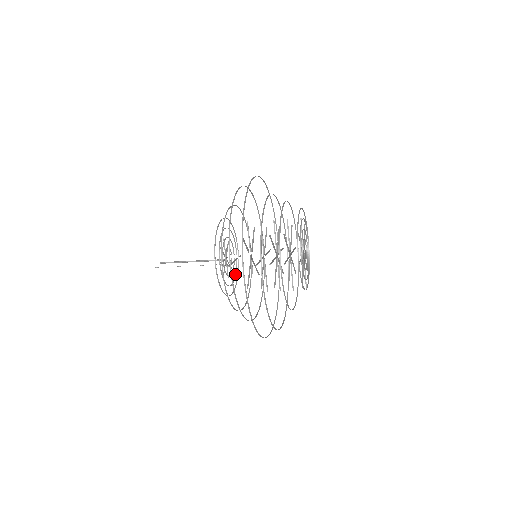
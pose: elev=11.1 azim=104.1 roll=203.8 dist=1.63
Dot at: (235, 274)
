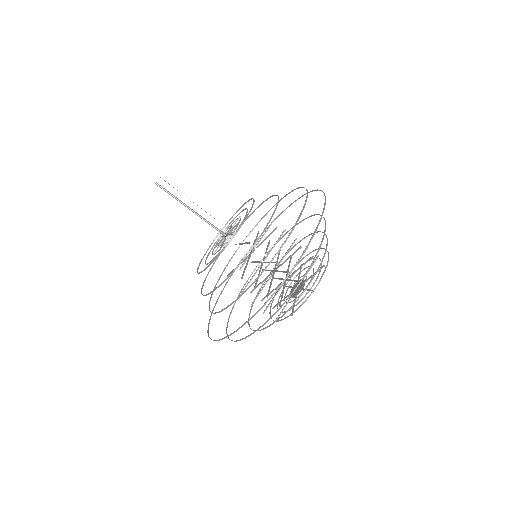
Dot at: (206, 257)
